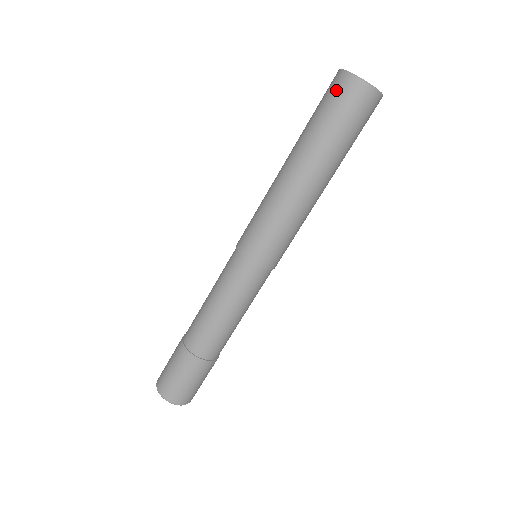
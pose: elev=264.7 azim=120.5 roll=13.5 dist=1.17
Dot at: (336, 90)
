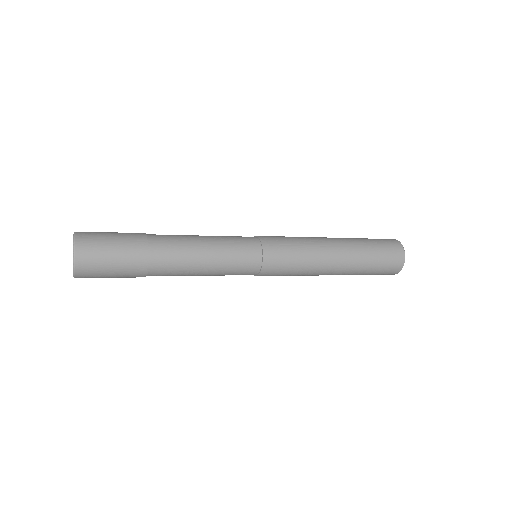
Dot at: (384, 239)
